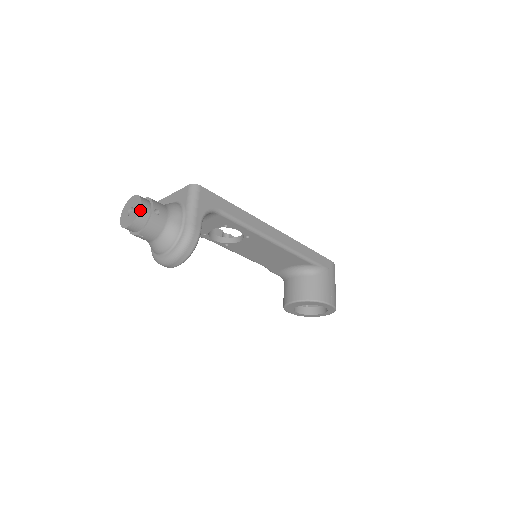
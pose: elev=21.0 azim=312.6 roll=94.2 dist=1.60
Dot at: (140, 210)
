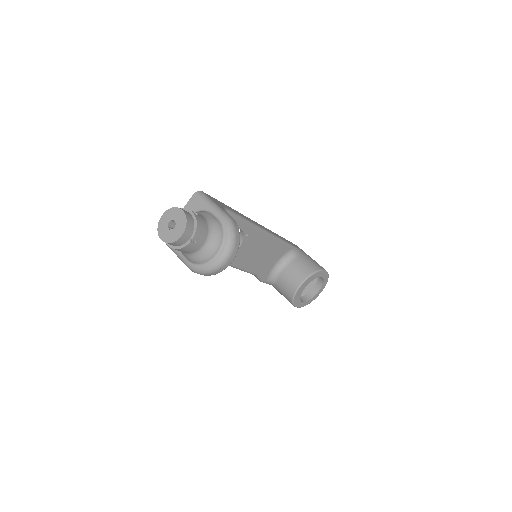
Dot at: (185, 213)
